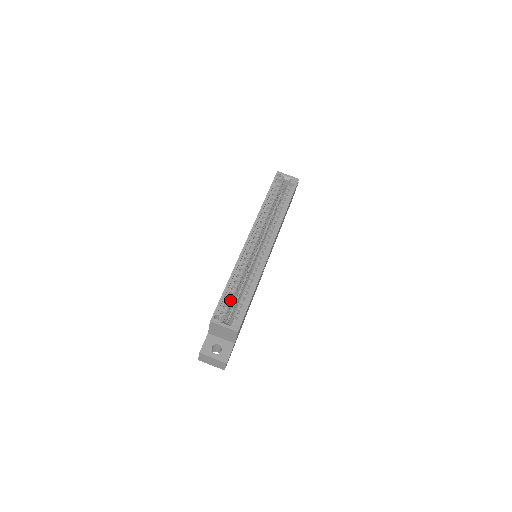
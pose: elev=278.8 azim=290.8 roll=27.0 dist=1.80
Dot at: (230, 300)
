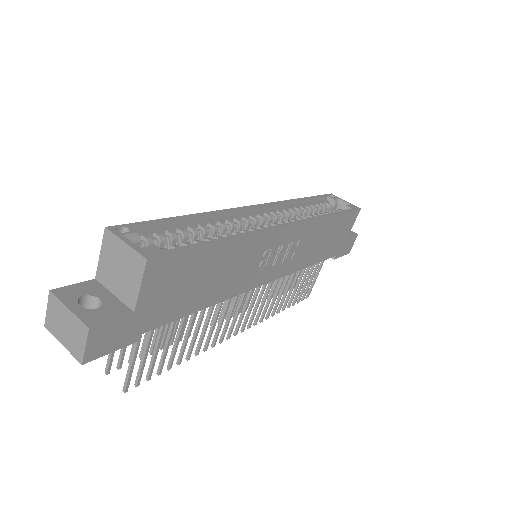
Dot at: (170, 237)
